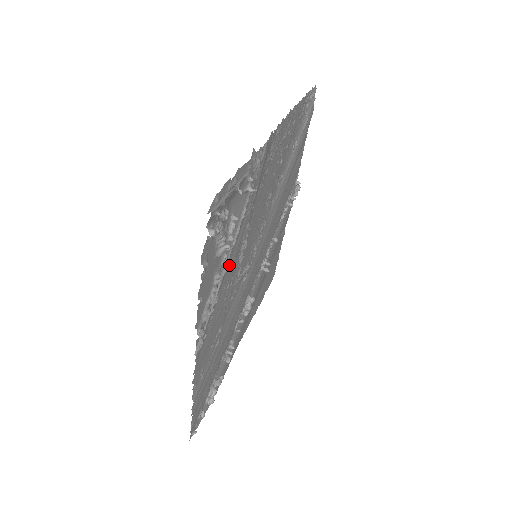
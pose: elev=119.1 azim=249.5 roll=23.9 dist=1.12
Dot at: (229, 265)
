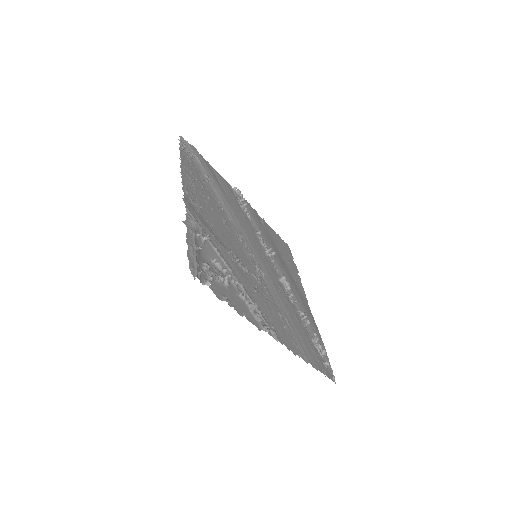
Dot at: (242, 282)
